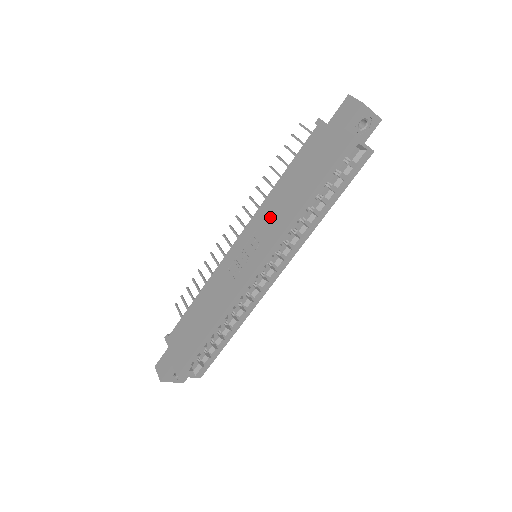
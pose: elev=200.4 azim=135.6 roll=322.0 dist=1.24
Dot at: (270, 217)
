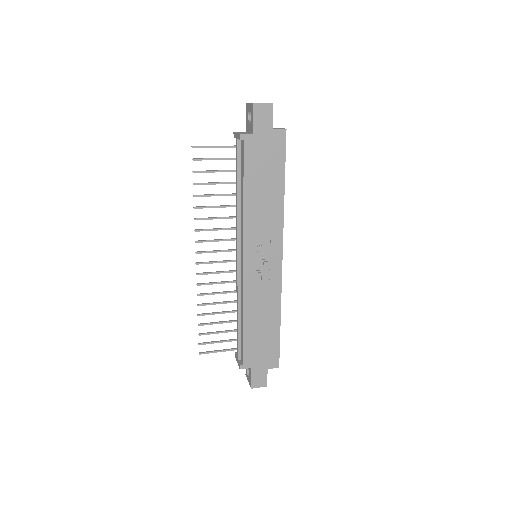
Dot at: (262, 224)
